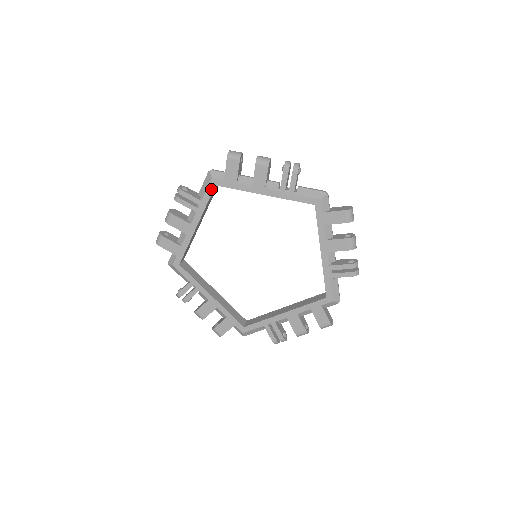
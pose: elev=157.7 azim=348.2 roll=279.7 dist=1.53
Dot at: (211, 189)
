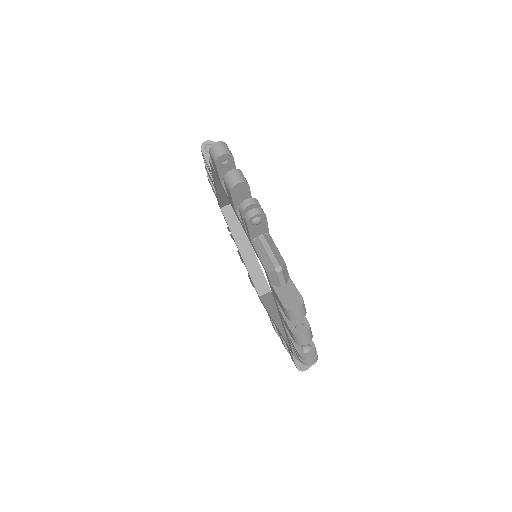
Dot at: (212, 169)
